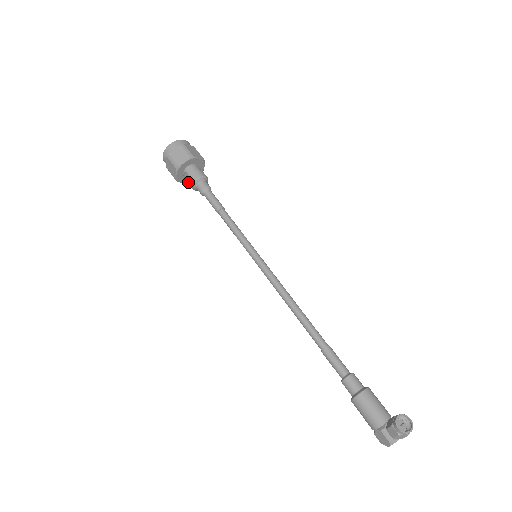
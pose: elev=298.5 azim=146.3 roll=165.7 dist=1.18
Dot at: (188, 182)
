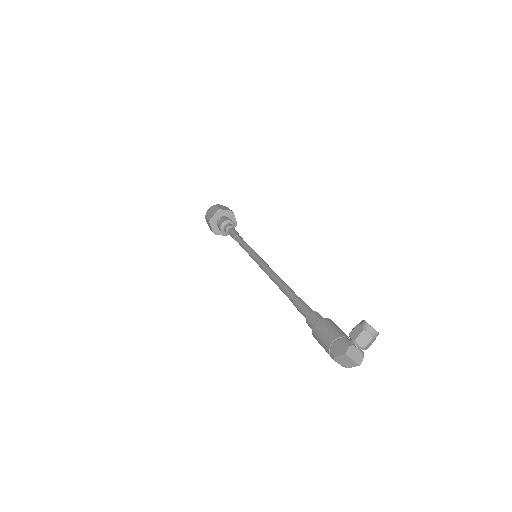
Dot at: (220, 222)
